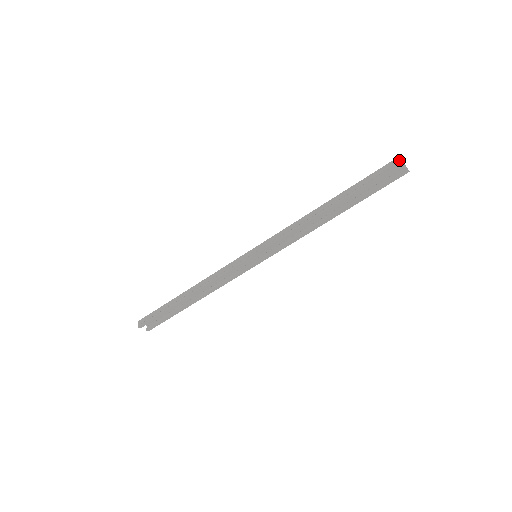
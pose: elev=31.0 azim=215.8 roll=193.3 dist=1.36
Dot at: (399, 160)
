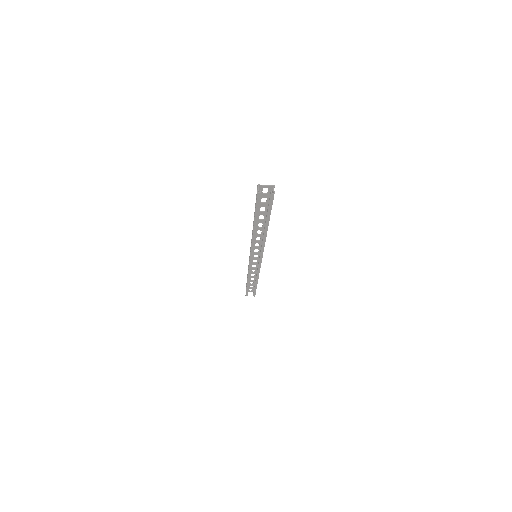
Dot at: (257, 189)
